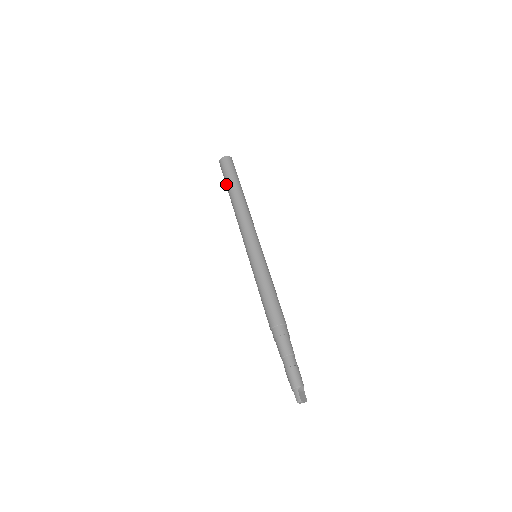
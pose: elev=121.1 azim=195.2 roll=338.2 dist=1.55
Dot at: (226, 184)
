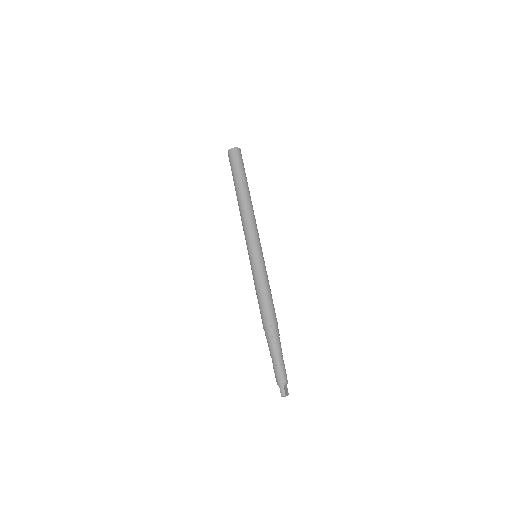
Dot at: (234, 177)
